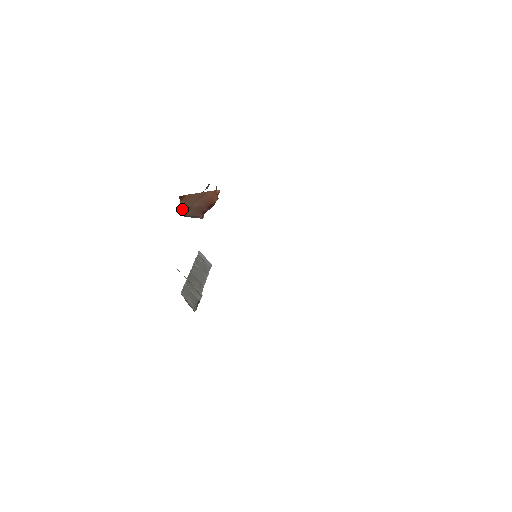
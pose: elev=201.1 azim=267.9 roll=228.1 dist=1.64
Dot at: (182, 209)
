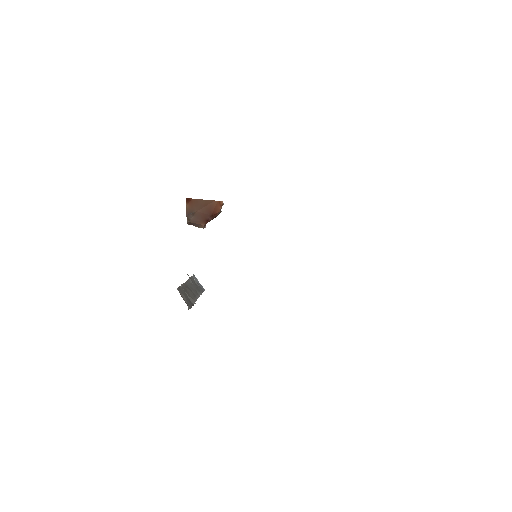
Dot at: (187, 212)
